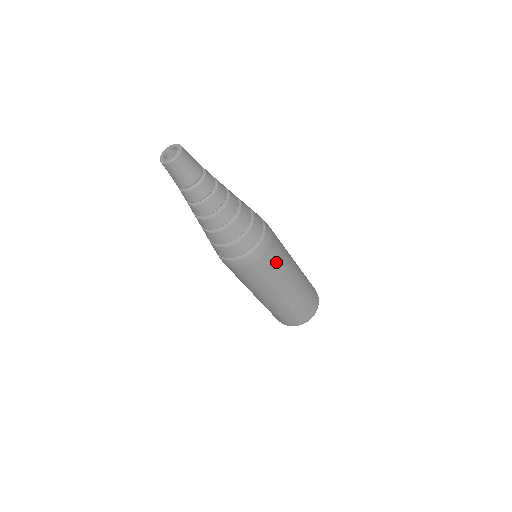
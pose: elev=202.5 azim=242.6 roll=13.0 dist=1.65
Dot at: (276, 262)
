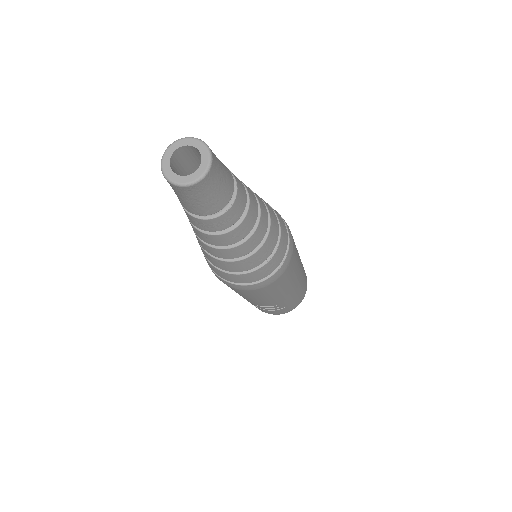
Dot at: (290, 276)
